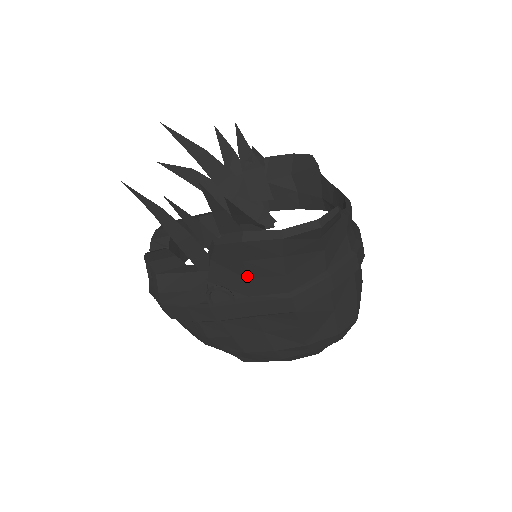
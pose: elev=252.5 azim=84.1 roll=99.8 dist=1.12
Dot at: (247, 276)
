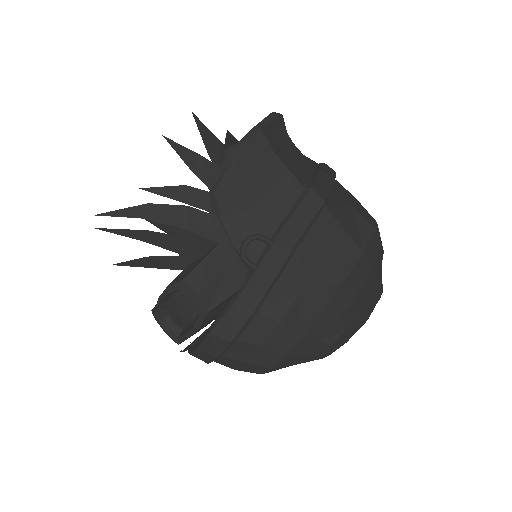
Dot at: (261, 203)
